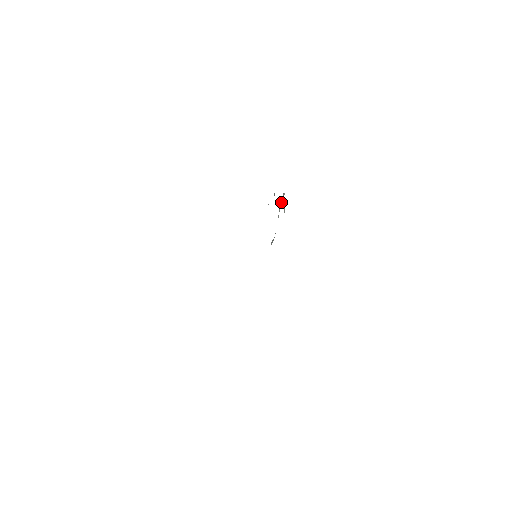
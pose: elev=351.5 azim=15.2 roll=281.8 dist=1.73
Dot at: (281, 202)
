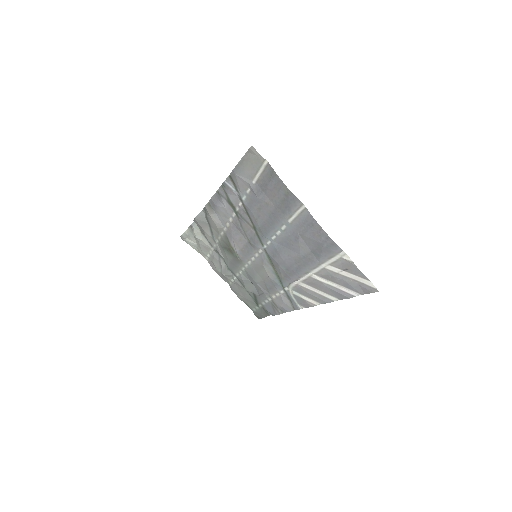
Dot at: (198, 231)
